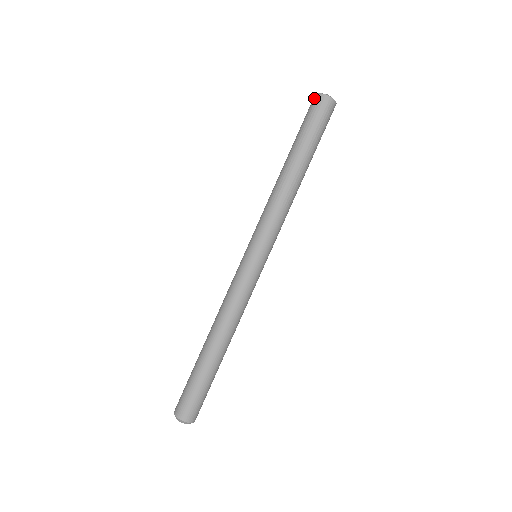
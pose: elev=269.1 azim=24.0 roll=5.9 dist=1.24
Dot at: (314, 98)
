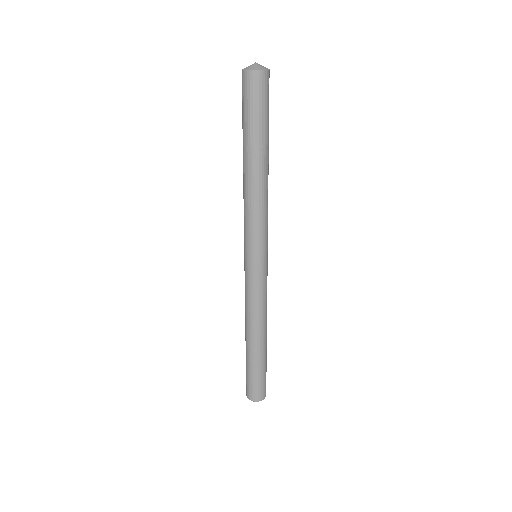
Dot at: (242, 76)
